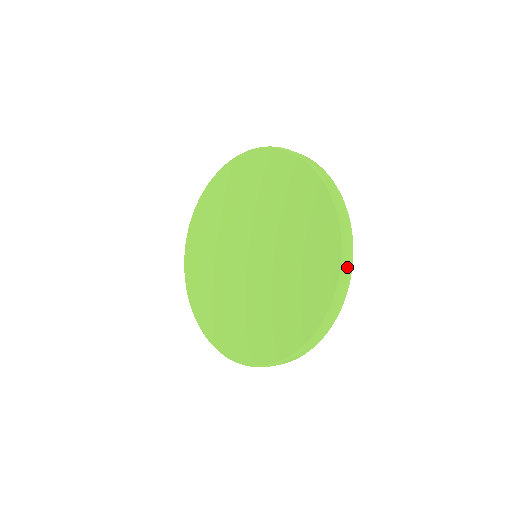
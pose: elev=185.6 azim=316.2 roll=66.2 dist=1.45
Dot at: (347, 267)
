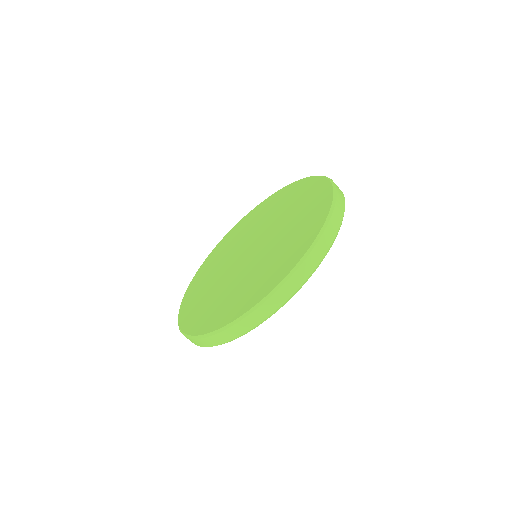
Dot at: (311, 260)
